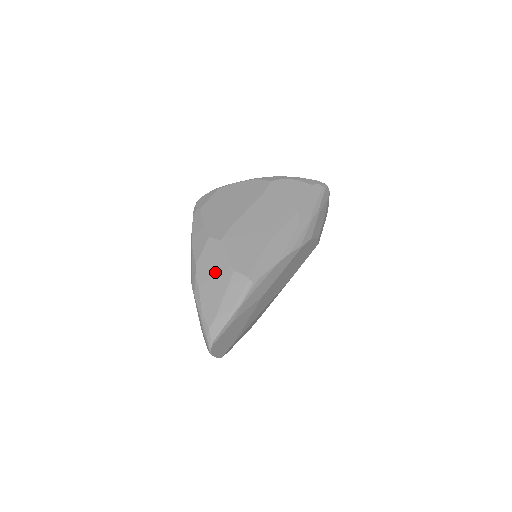
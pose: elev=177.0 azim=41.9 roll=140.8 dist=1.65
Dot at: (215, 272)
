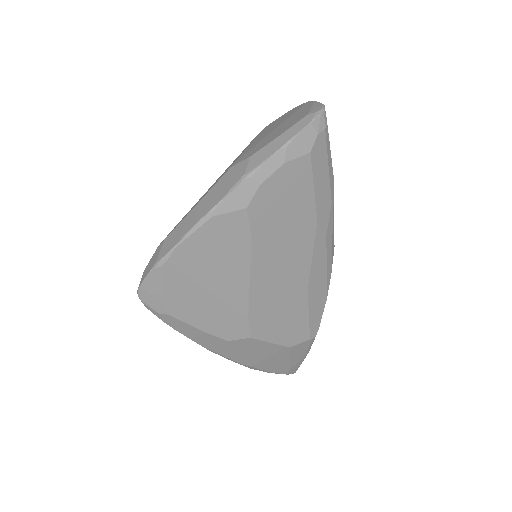
Dot at: (266, 356)
